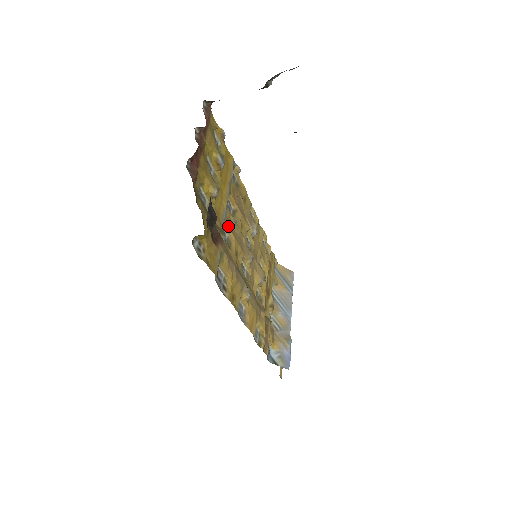
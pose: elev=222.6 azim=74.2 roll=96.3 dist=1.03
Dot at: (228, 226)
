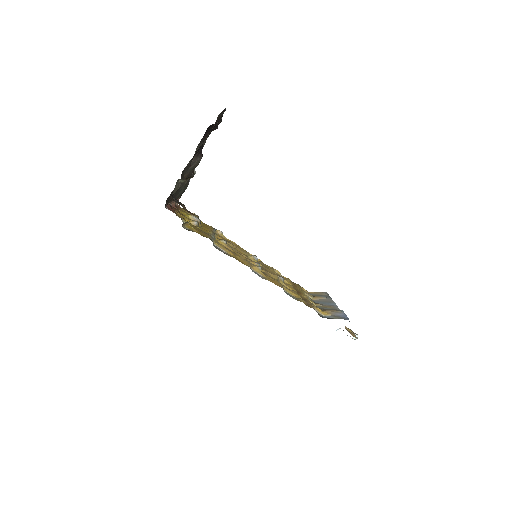
Dot at: (220, 242)
